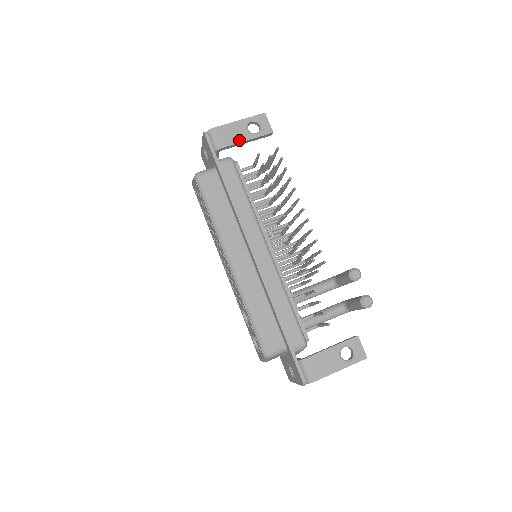
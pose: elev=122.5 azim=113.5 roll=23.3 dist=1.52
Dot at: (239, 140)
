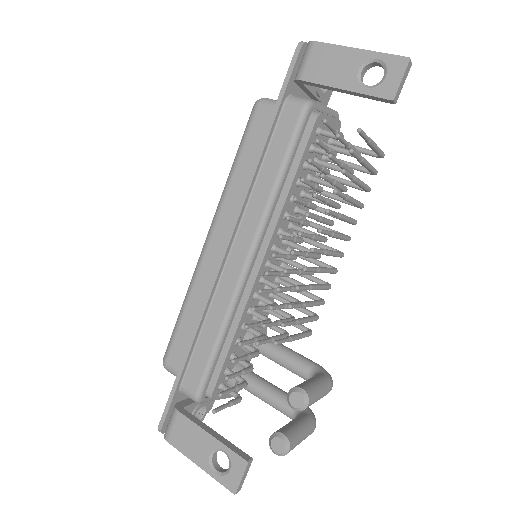
Dot at: (333, 82)
